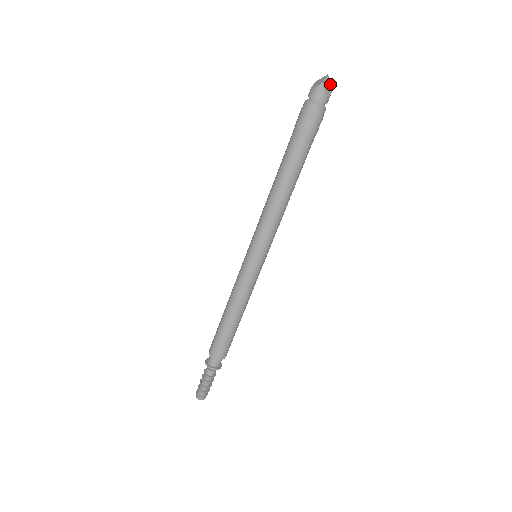
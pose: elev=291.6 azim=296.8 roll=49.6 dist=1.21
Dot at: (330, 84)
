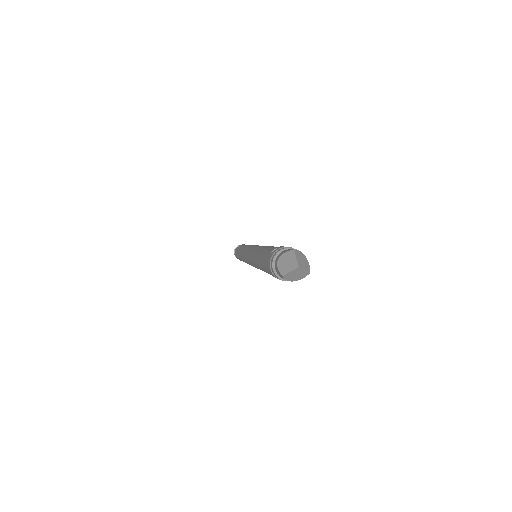
Dot at: (304, 272)
